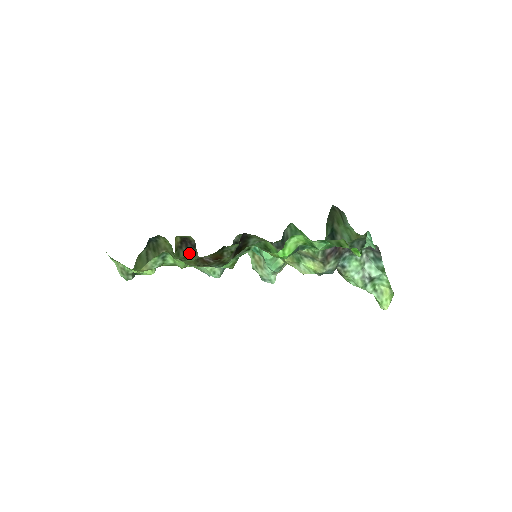
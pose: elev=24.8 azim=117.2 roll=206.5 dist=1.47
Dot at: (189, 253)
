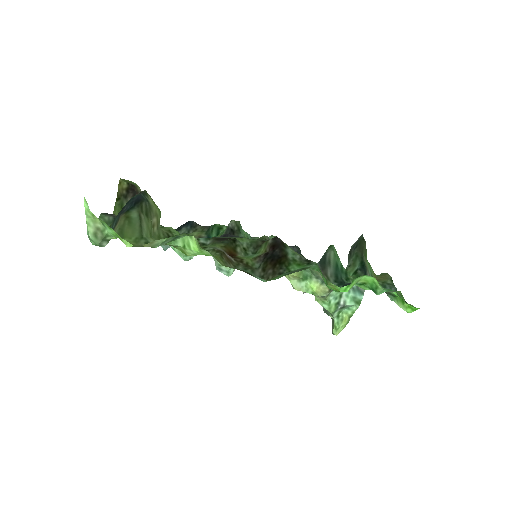
Dot at: occluded
